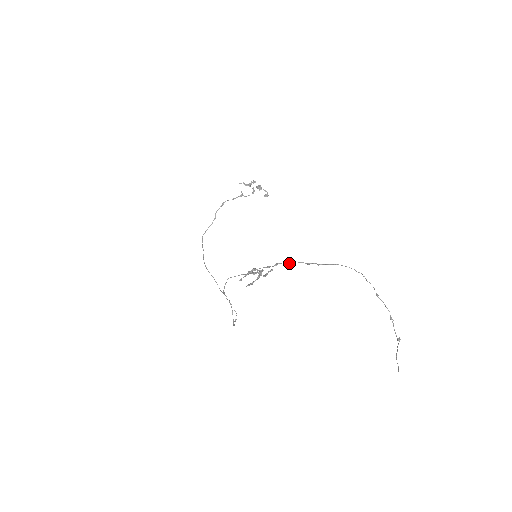
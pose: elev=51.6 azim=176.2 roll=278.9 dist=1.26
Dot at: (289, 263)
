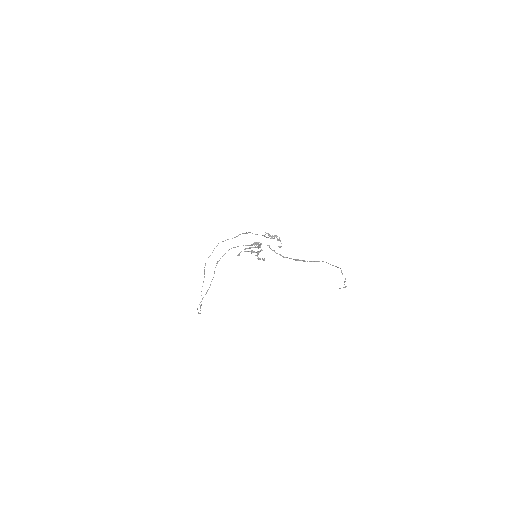
Dot at: occluded
